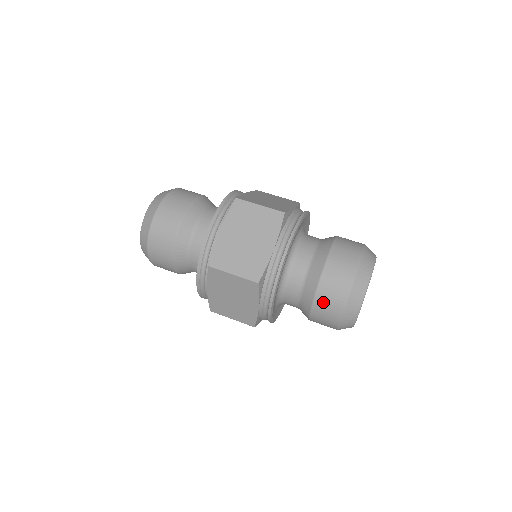
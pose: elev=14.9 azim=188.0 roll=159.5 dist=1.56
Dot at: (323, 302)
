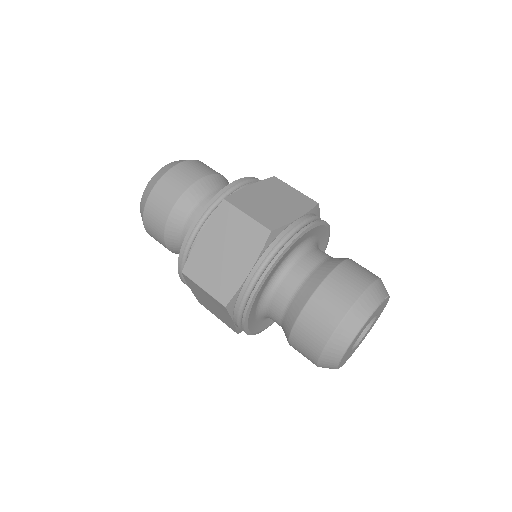
Dot at: (299, 341)
